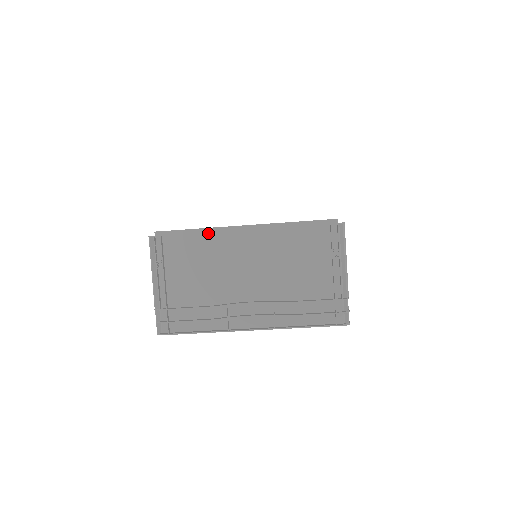
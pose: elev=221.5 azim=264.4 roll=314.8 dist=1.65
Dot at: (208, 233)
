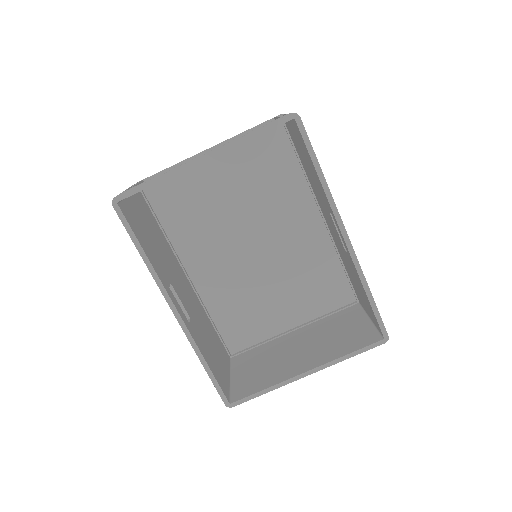
Dot at: occluded
